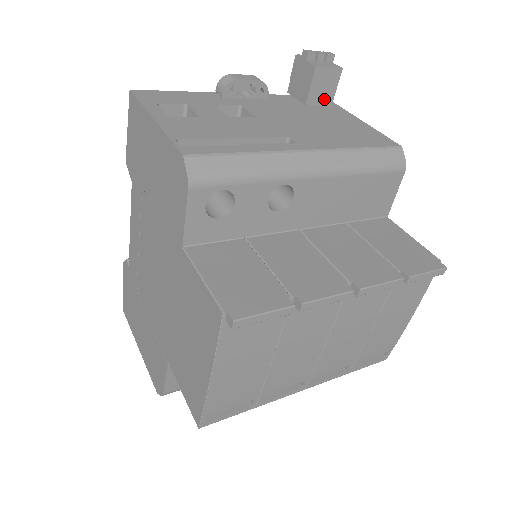
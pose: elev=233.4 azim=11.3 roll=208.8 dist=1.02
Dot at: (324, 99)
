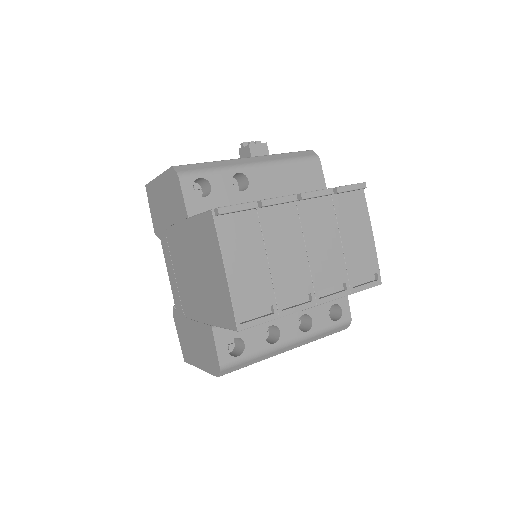
Dot at: occluded
